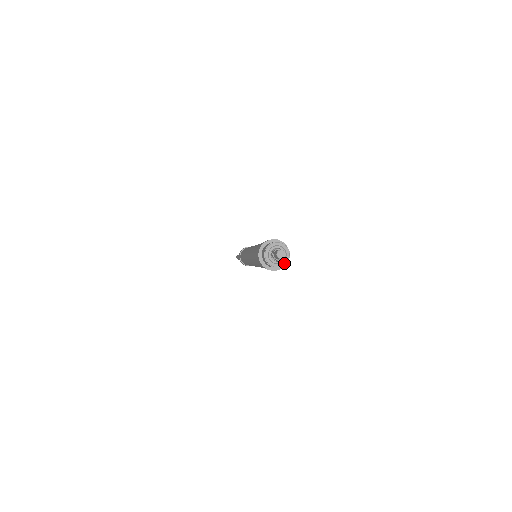
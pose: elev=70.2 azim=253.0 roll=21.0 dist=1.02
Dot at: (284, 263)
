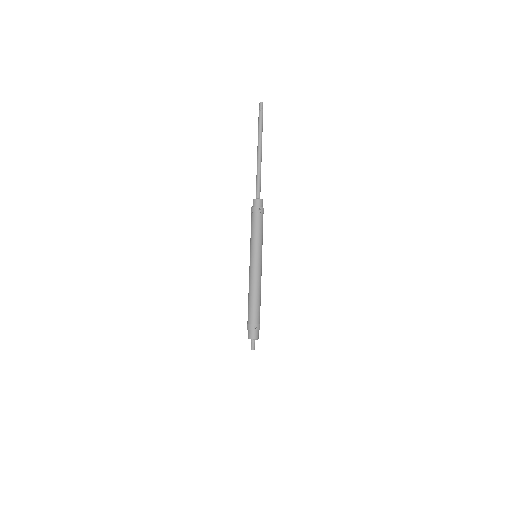
Dot at: occluded
